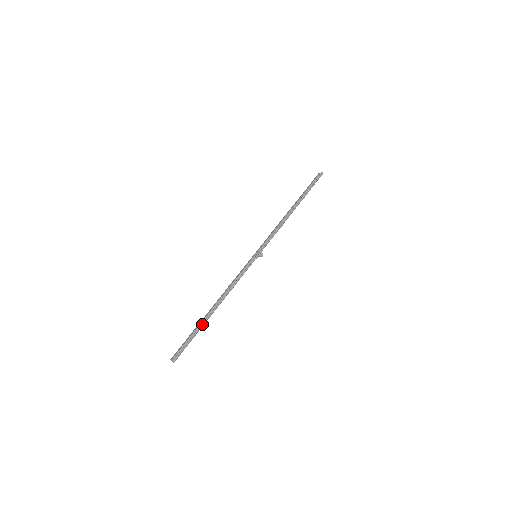
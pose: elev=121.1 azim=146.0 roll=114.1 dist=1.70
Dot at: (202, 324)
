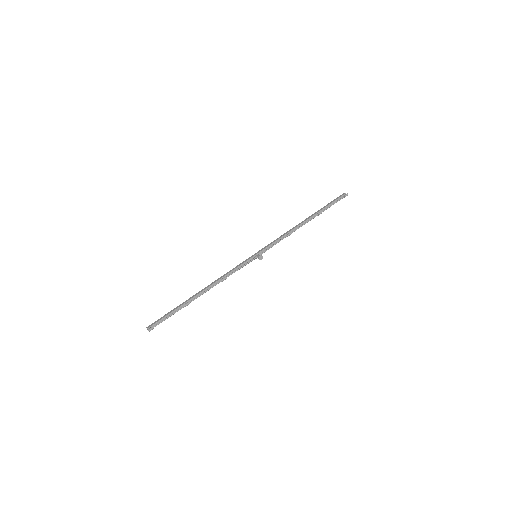
Dot at: (185, 305)
